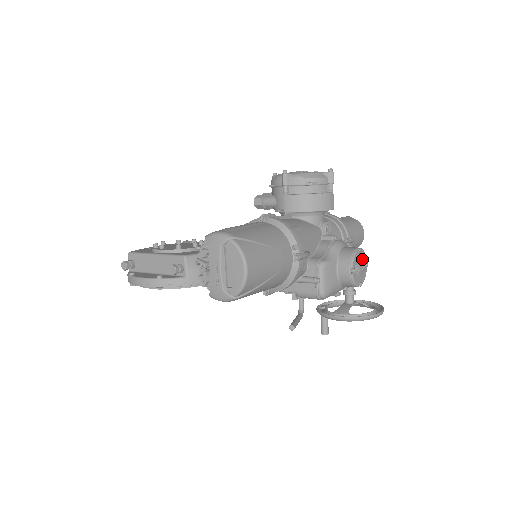
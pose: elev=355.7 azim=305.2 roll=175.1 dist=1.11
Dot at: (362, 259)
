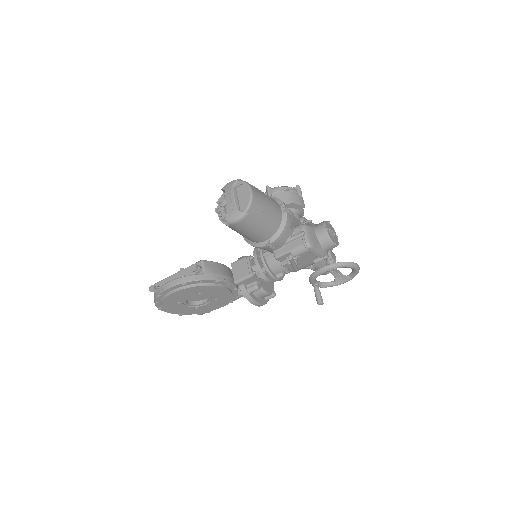
Dot at: (332, 230)
